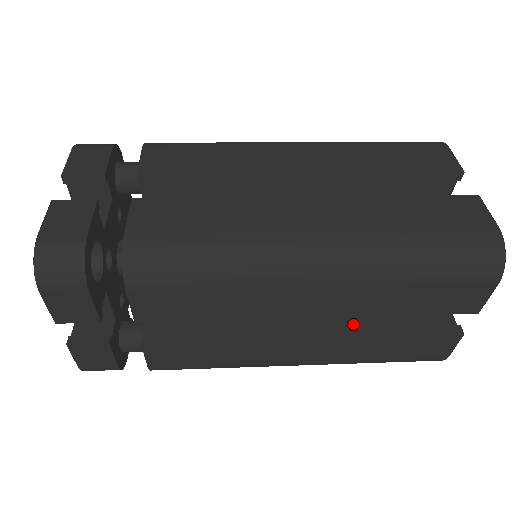
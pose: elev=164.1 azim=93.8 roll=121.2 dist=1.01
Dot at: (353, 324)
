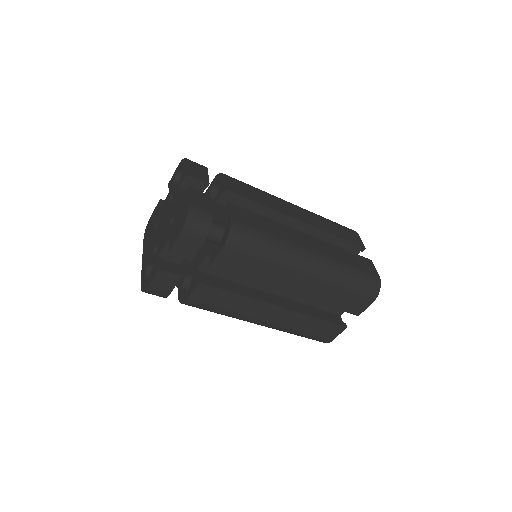
Dot at: occluded
